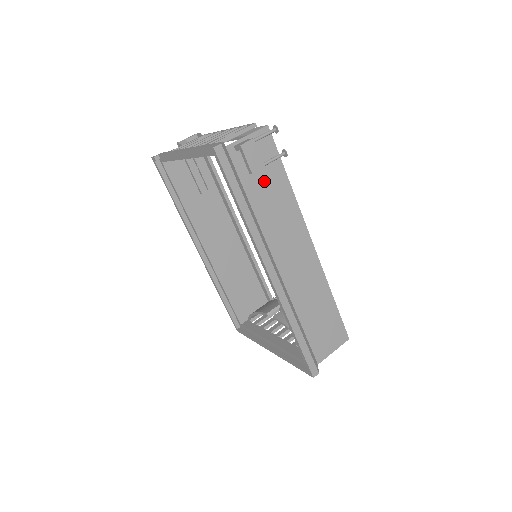
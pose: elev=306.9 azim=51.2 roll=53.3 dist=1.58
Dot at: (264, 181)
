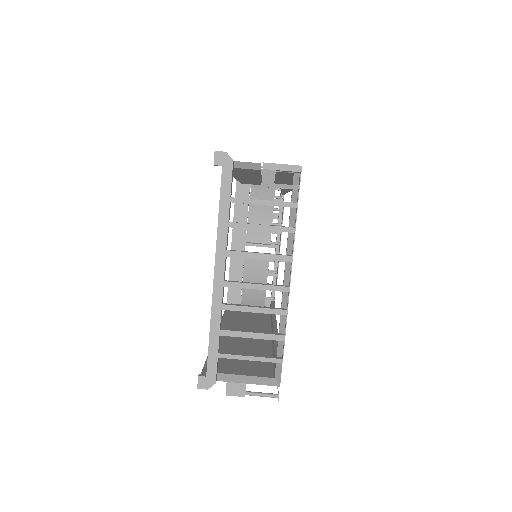
Dot at: occluded
